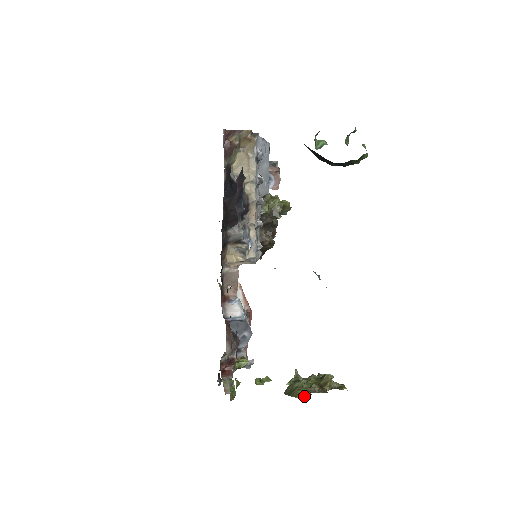
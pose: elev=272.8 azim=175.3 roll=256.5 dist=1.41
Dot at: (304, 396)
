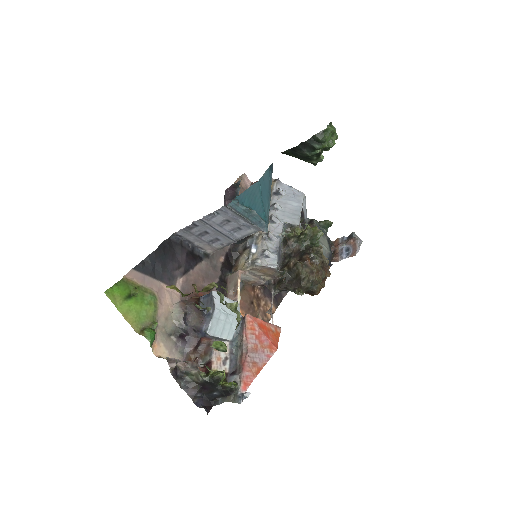
Dot at: (167, 287)
